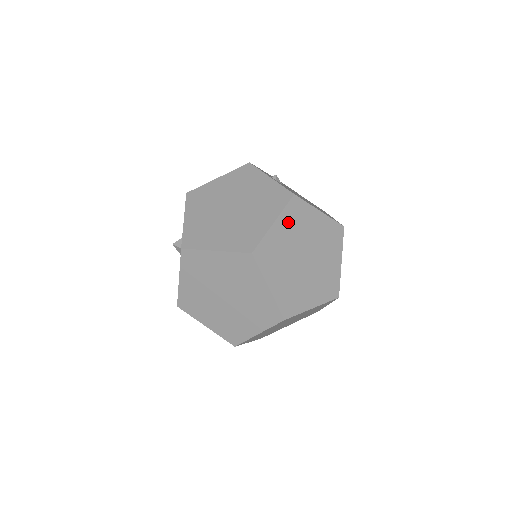
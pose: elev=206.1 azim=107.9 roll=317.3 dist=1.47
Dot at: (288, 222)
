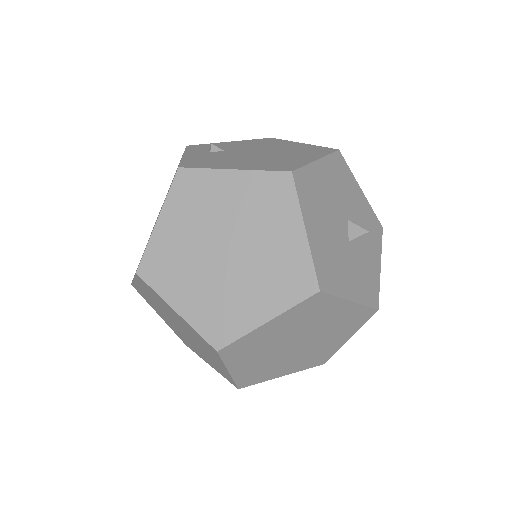
Dot at: (180, 210)
